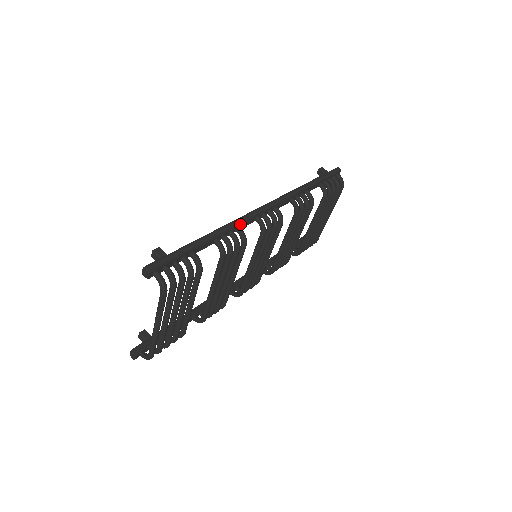
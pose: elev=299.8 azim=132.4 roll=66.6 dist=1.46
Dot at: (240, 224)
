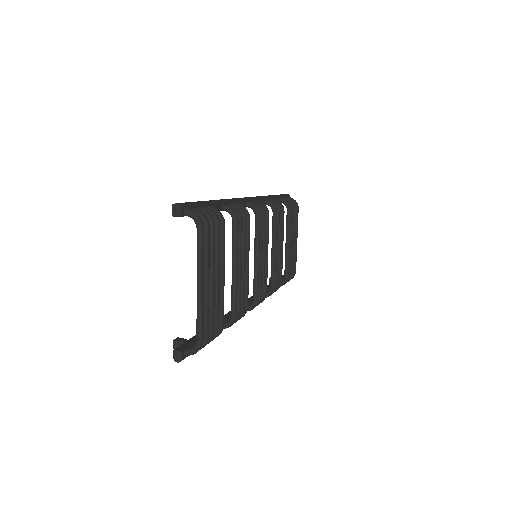
Dot at: (236, 201)
